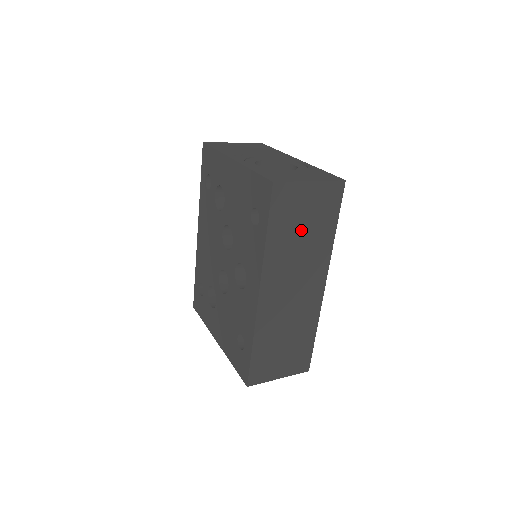
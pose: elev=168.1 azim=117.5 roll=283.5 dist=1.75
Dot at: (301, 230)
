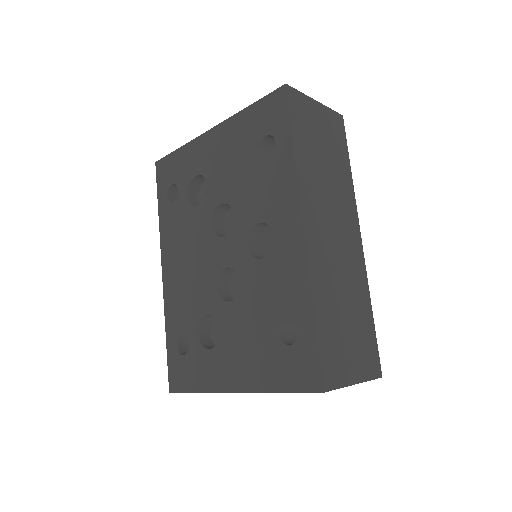
Dot at: (322, 154)
